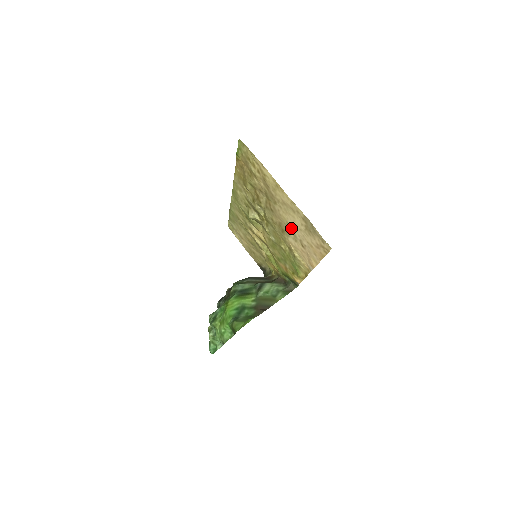
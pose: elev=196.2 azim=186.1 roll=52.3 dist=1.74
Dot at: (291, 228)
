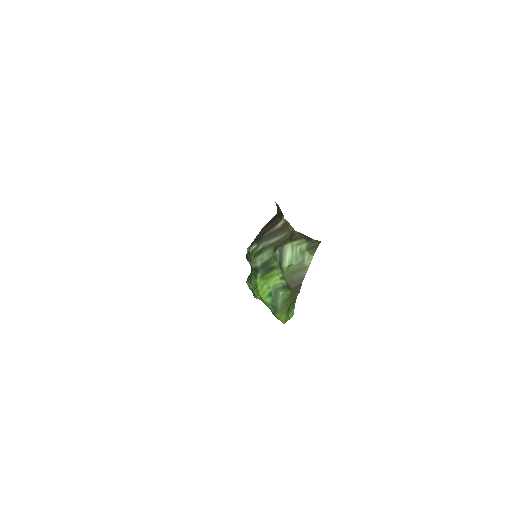
Dot at: occluded
